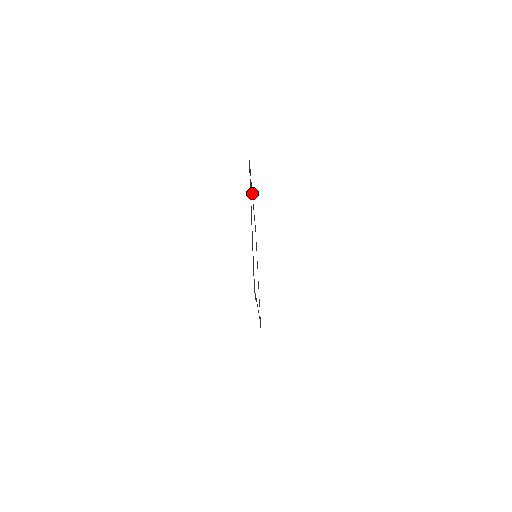
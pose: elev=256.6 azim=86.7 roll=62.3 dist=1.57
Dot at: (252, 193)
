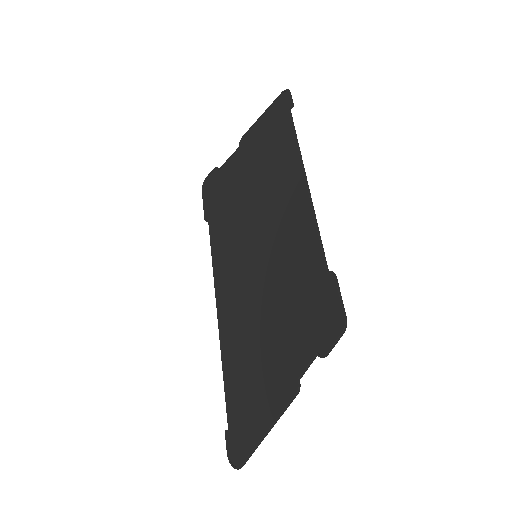
Dot at: (317, 228)
